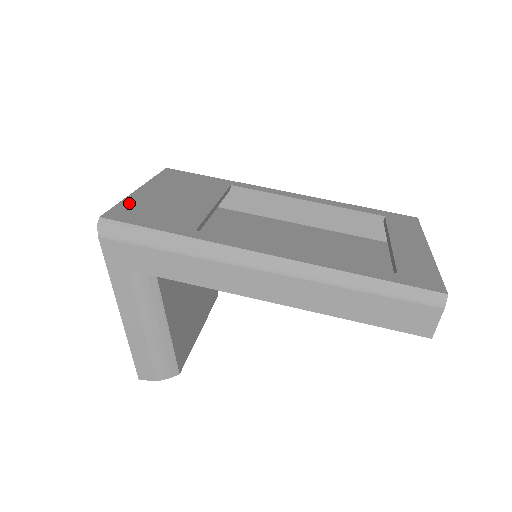
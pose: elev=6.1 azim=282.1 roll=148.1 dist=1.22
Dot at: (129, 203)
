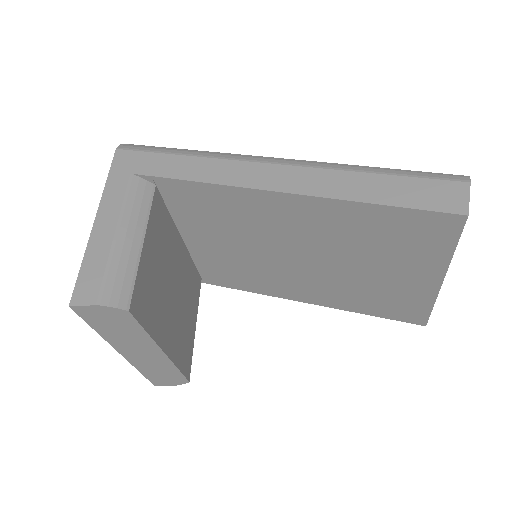
Dot at: occluded
